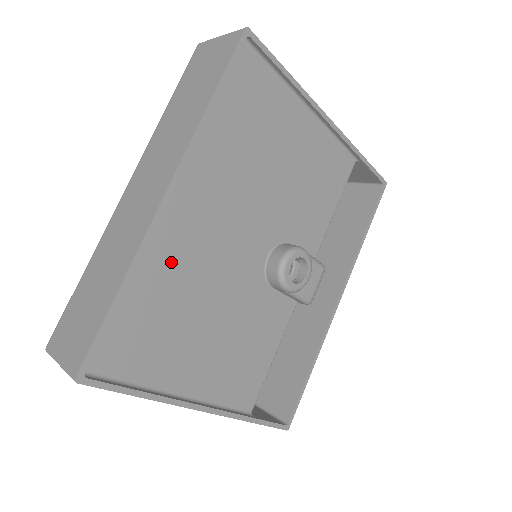
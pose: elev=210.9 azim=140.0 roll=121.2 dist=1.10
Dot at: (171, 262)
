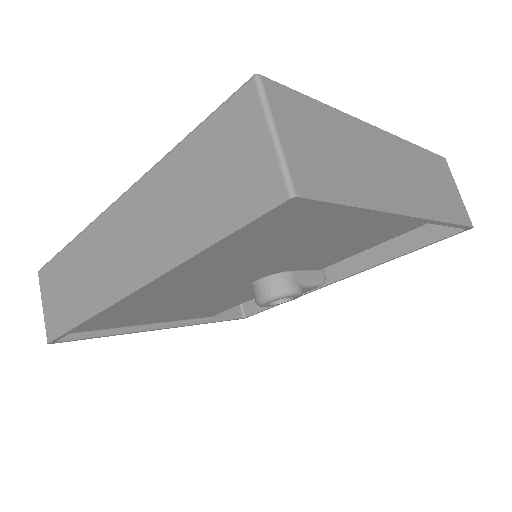
Dot at: (139, 301)
